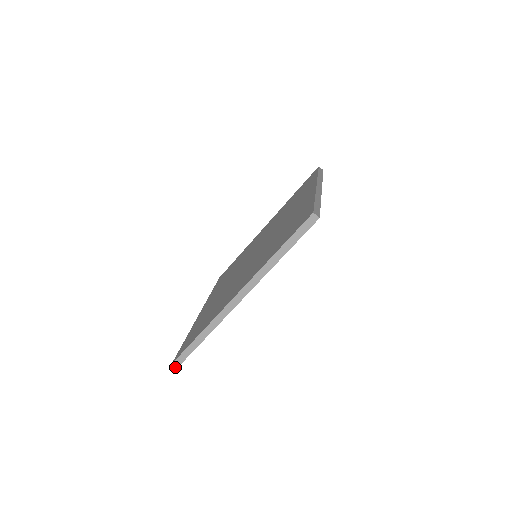
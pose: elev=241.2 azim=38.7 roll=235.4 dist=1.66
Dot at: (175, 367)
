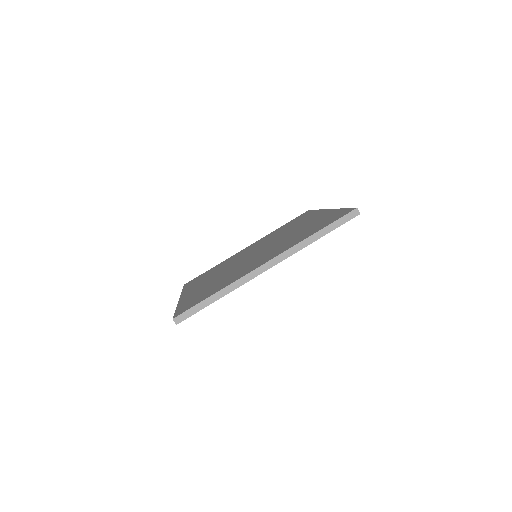
Dot at: (175, 323)
